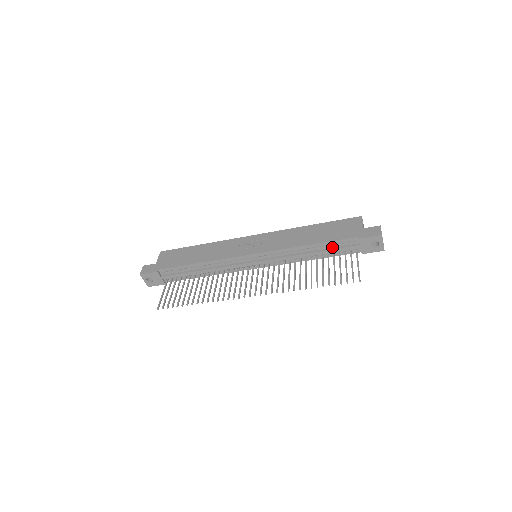
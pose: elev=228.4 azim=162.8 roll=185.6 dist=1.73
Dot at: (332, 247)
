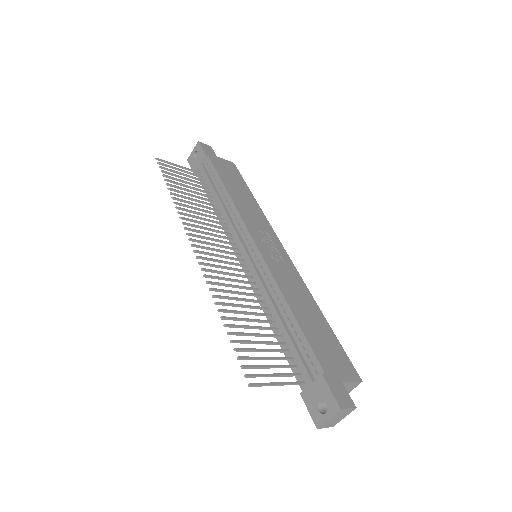
Dot at: (297, 343)
